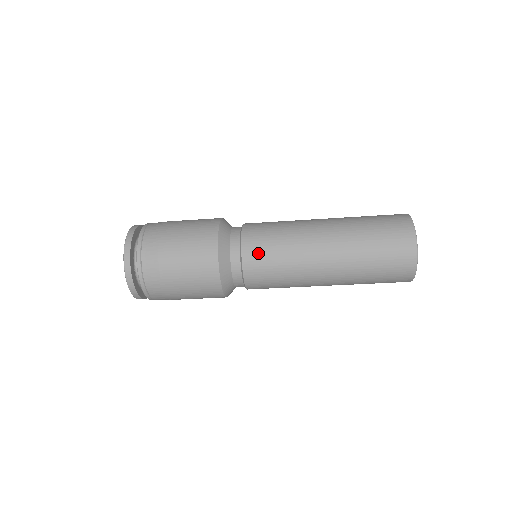
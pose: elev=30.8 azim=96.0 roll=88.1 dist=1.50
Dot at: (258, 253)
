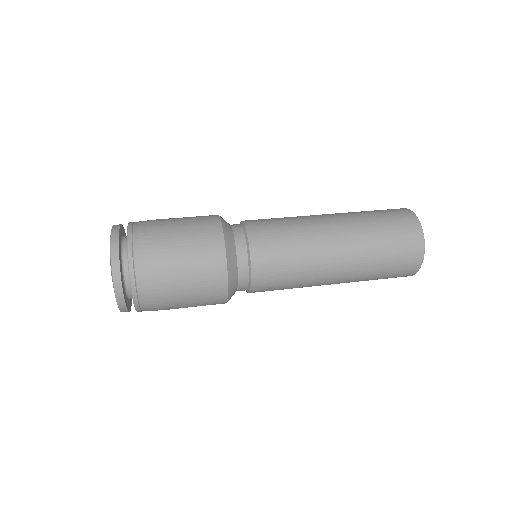
Dot at: occluded
